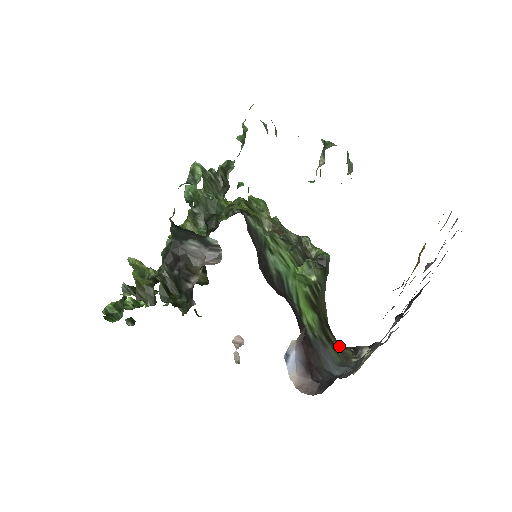
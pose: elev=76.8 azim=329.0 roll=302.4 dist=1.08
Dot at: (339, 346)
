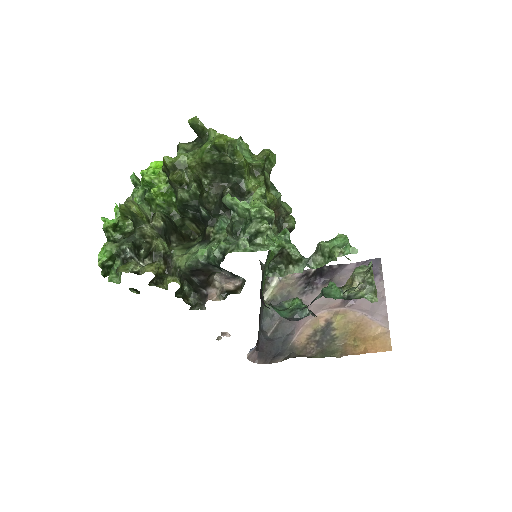
Dot at: occluded
